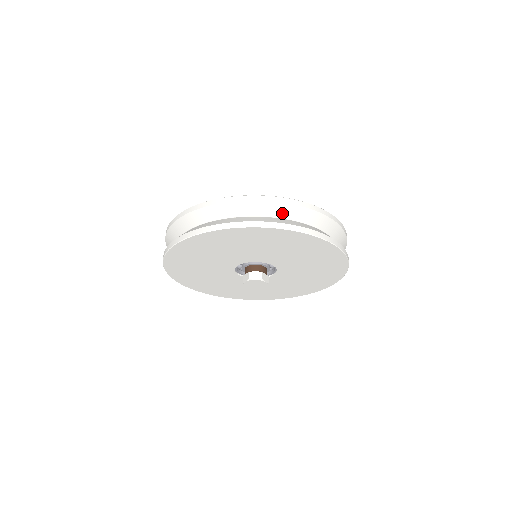
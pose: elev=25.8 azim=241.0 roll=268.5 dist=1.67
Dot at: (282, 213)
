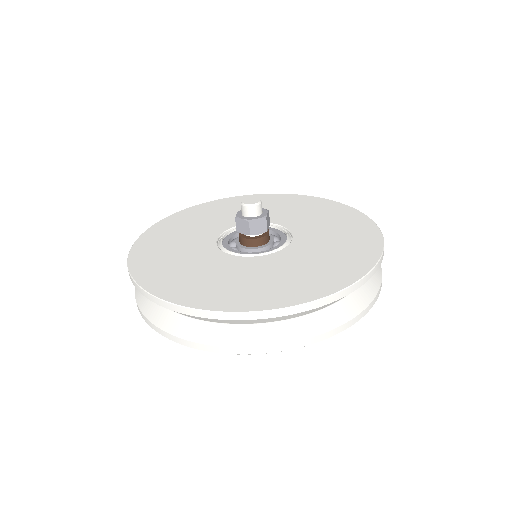
Dot at: (198, 318)
